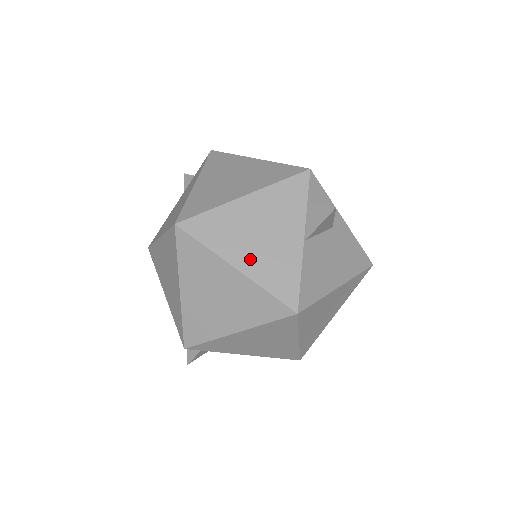
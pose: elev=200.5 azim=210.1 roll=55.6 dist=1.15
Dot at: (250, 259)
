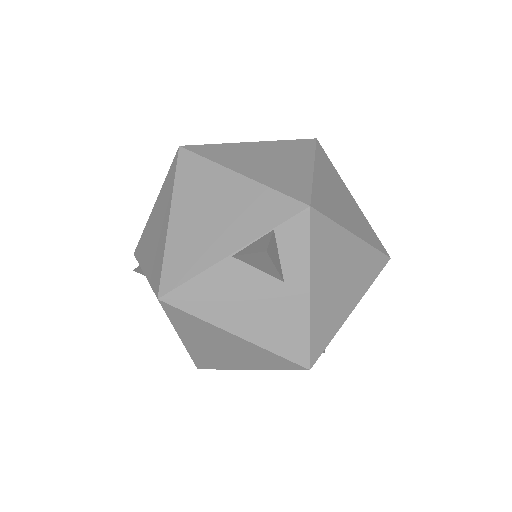
Dot at: (184, 223)
